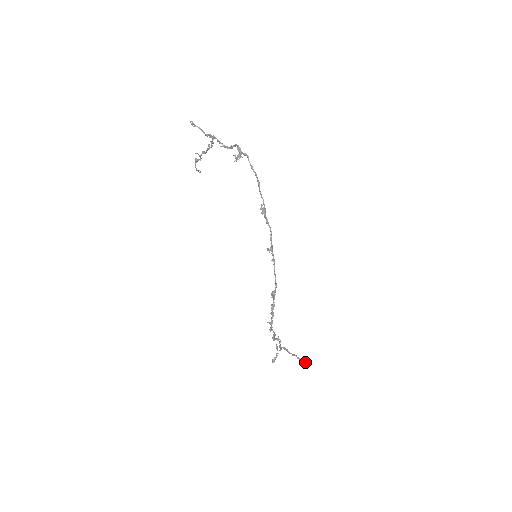
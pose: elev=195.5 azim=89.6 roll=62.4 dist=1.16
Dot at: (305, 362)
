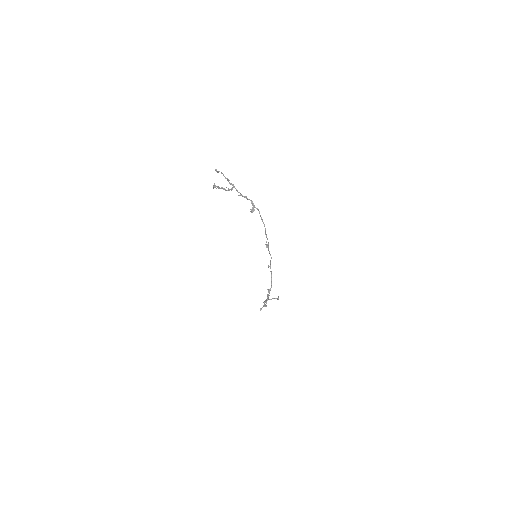
Dot at: (277, 298)
